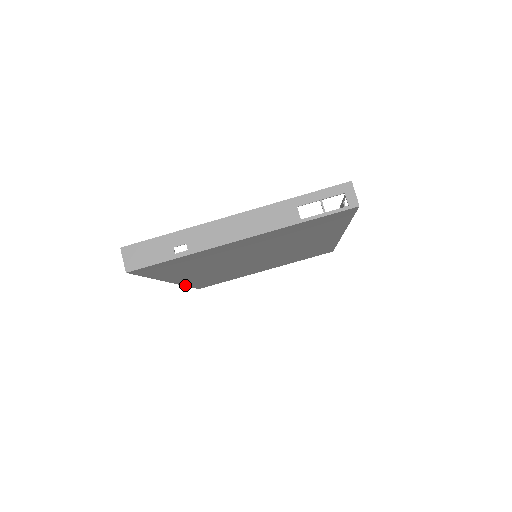
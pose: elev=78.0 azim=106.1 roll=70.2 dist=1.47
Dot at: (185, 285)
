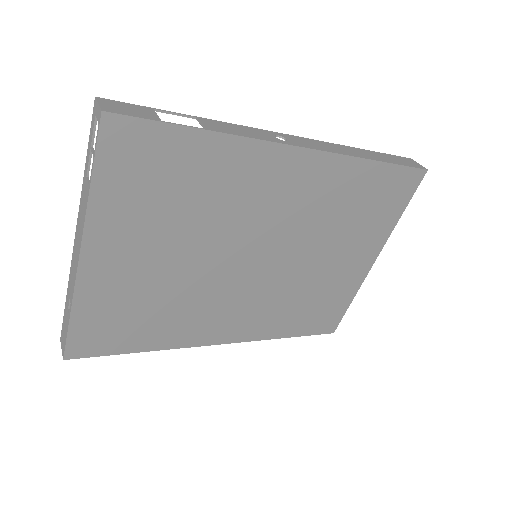
Dot at: (270, 338)
